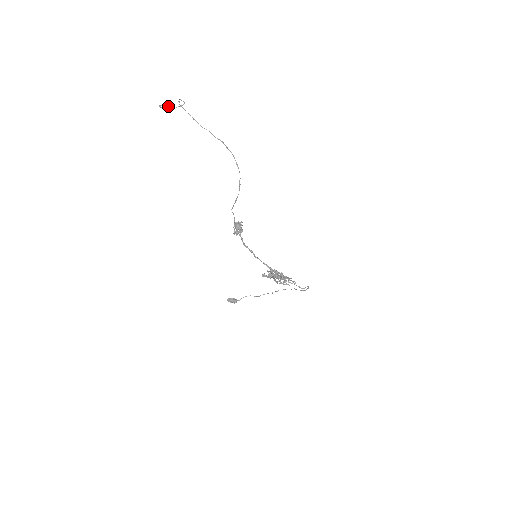
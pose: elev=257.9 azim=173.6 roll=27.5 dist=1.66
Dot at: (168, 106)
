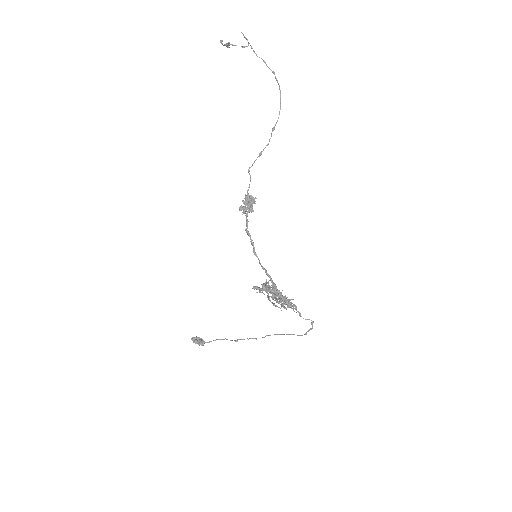
Dot at: occluded
